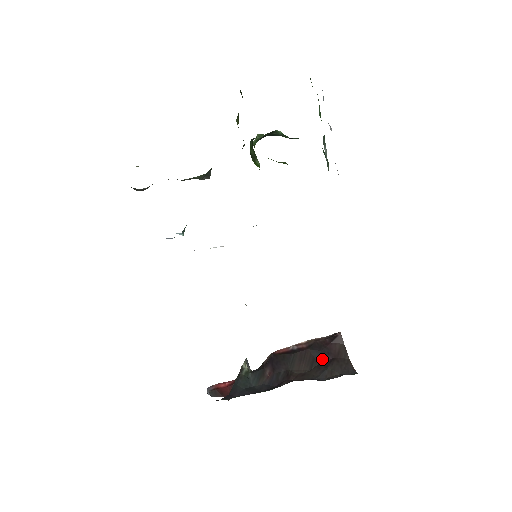
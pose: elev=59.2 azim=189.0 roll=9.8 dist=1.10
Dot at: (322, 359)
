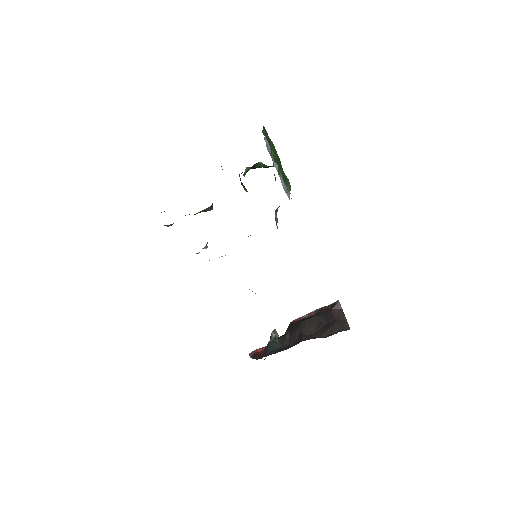
Dot at: (326, 322)
